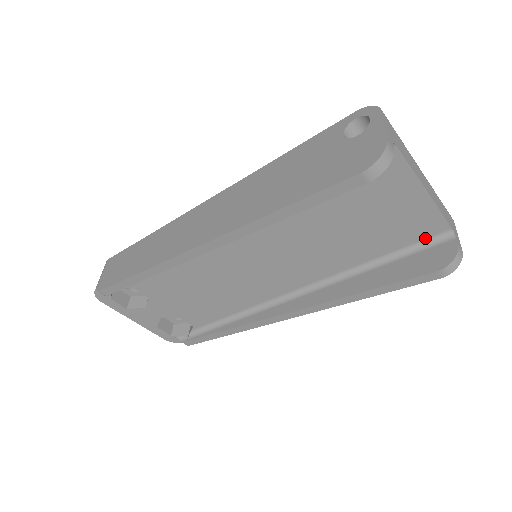
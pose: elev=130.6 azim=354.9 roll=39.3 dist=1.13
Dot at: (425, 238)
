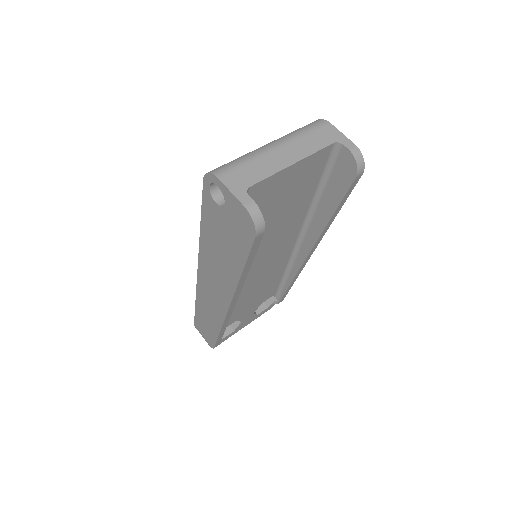
Dot at: (327, 160)
